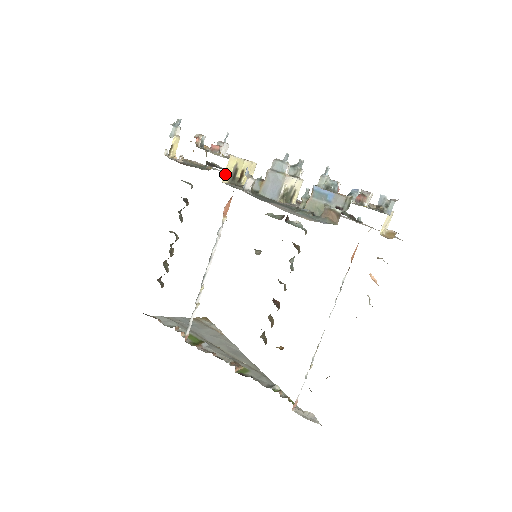
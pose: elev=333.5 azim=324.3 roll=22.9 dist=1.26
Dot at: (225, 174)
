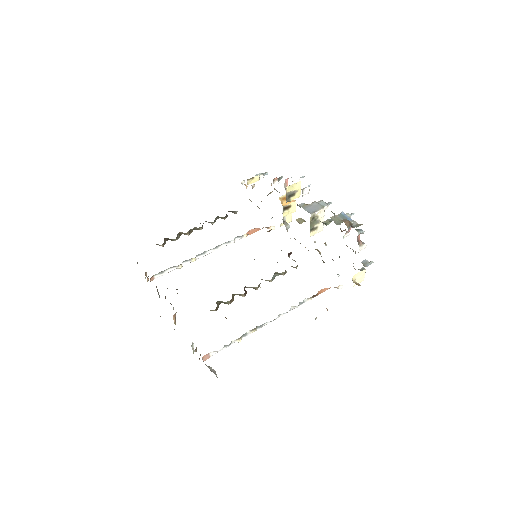
Dot at: (291, 186)
